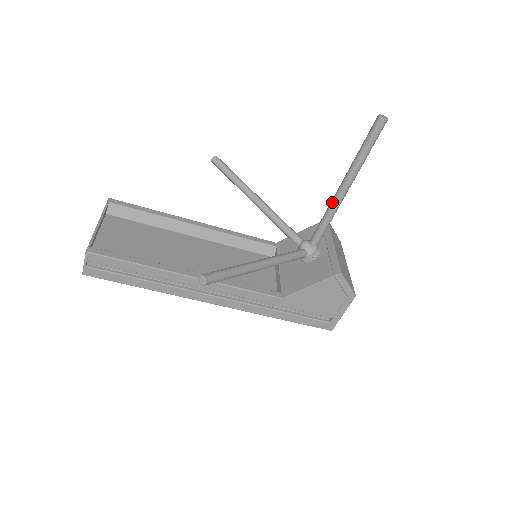
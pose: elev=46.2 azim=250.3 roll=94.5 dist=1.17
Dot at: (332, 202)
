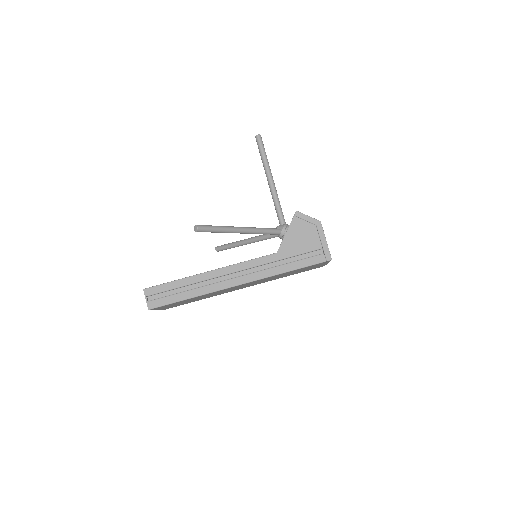
Dot at: occluded
